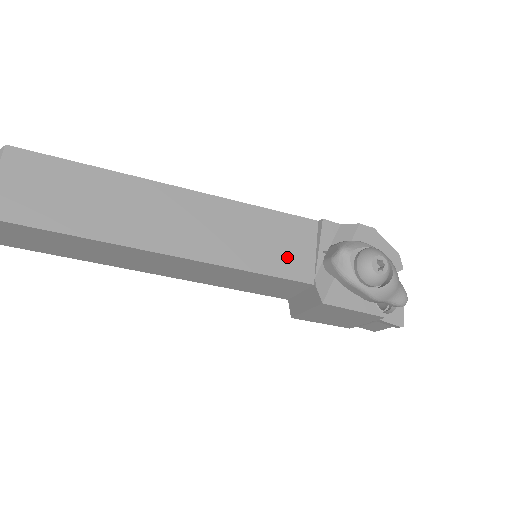
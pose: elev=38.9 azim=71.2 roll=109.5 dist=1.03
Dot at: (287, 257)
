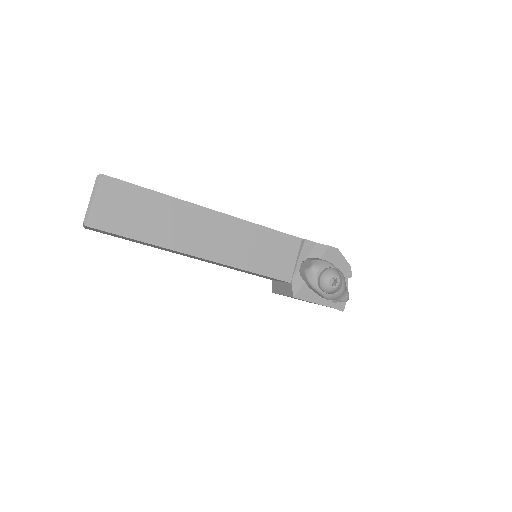
Dot at: (277, 263)
